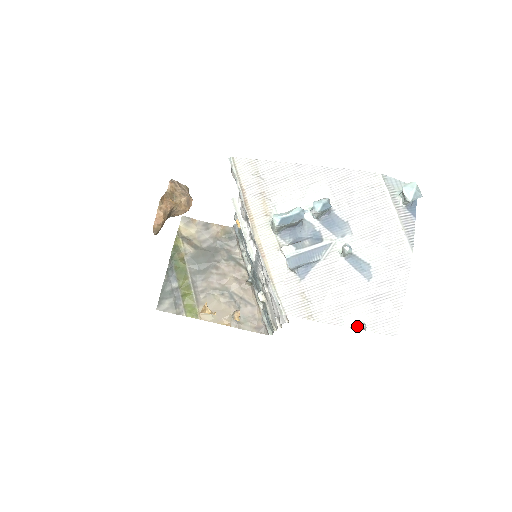
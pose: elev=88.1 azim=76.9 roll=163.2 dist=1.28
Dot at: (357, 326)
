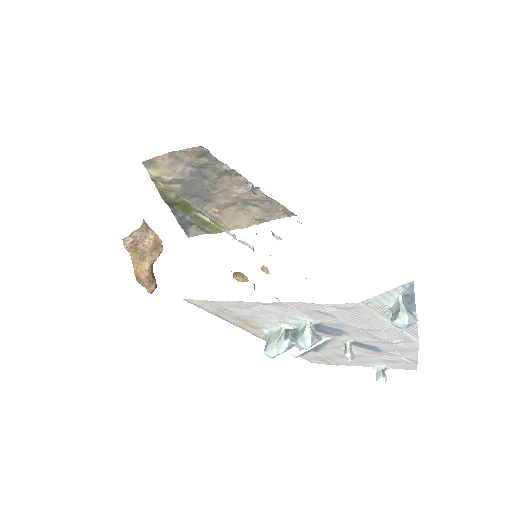
Dot at: occluded
